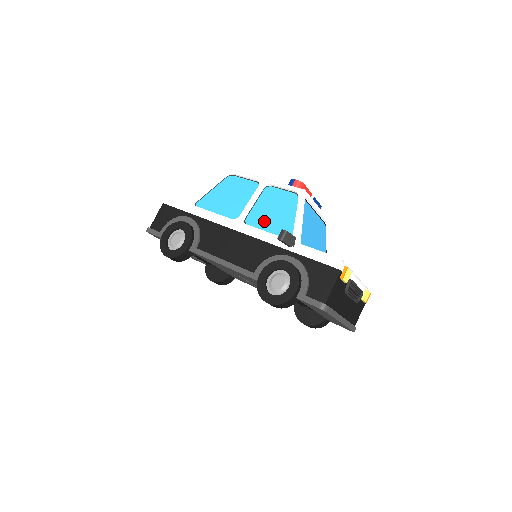
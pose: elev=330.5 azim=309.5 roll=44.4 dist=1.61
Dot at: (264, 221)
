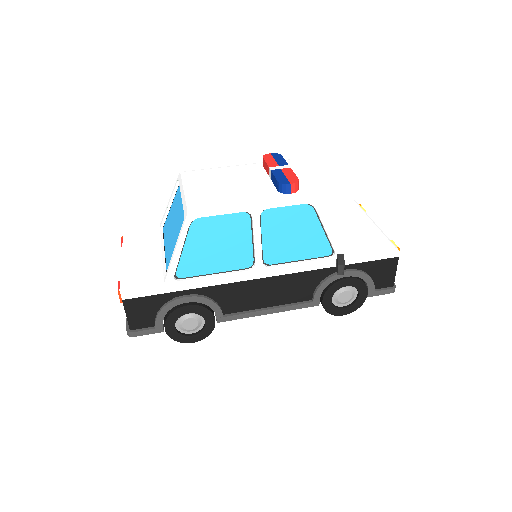
Dot at: (289, 252)
